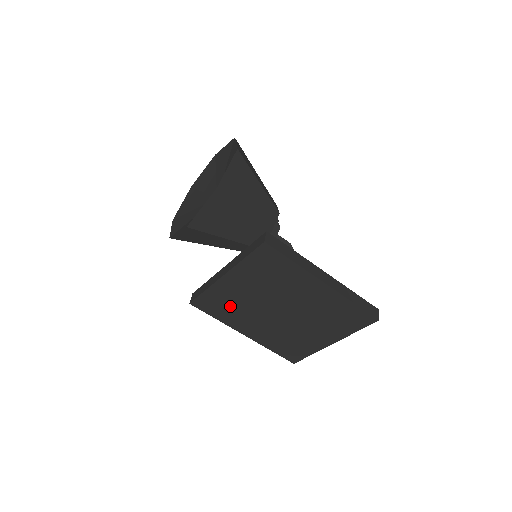
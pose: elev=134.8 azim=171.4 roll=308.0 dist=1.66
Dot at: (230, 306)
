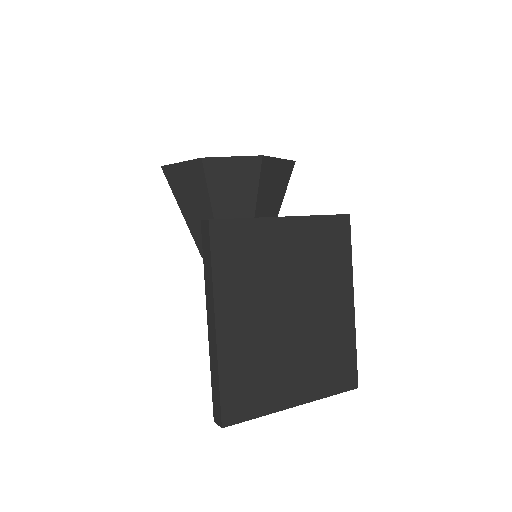
Dot at: (249, 262)
